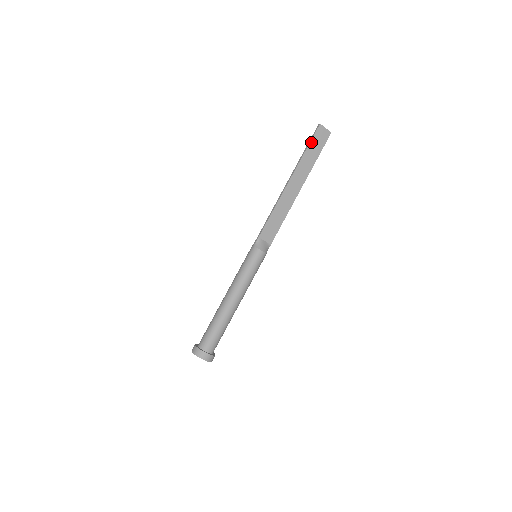
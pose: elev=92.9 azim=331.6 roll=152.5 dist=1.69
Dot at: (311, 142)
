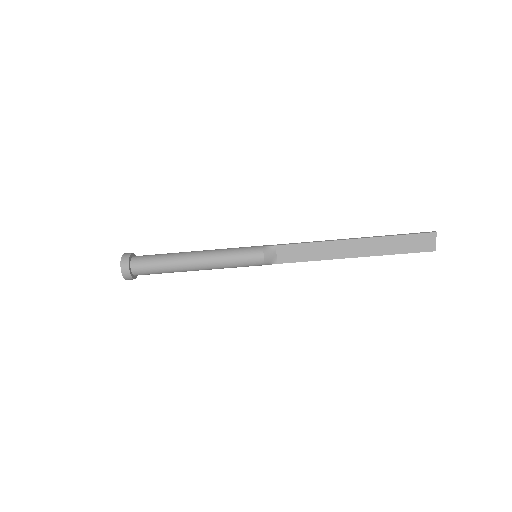
Dot at: (410, 235)
